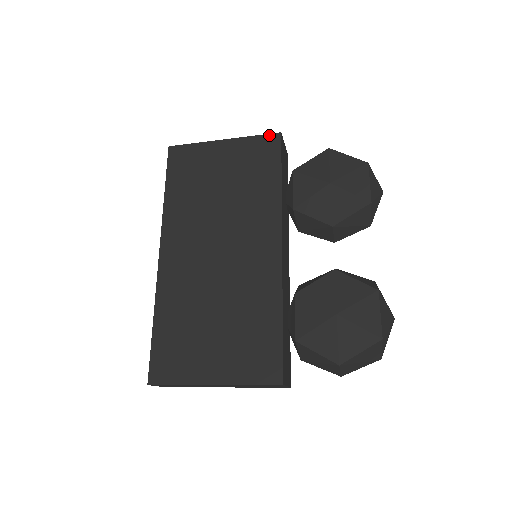
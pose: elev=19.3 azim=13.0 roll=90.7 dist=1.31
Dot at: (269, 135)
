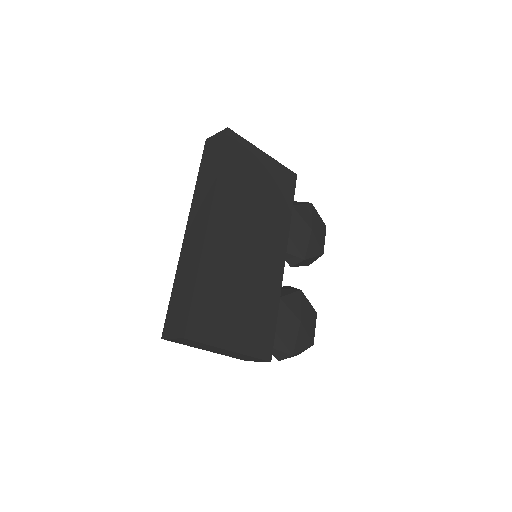
Dot at: (291, 171)
